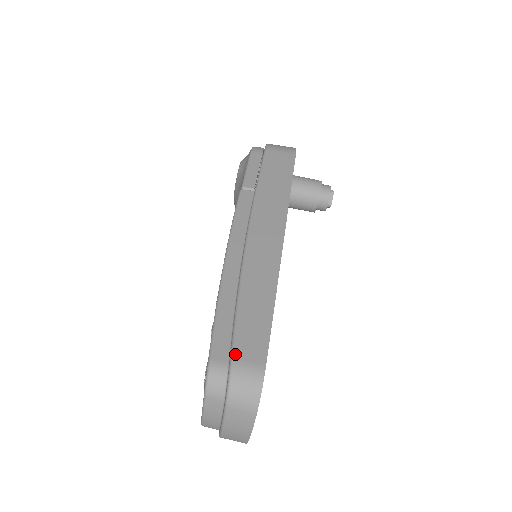
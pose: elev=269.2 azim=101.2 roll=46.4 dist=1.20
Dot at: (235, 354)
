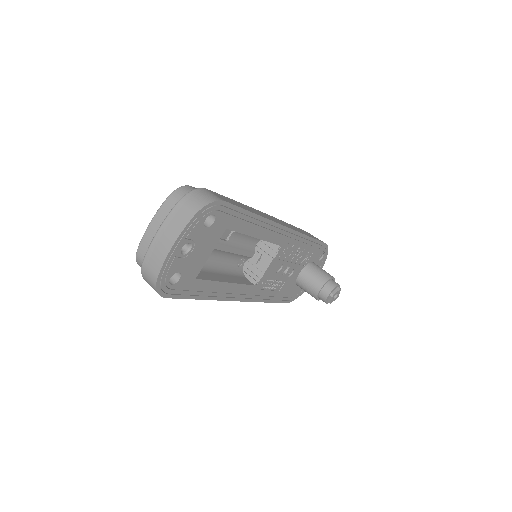
Dot at: (209, 190)
